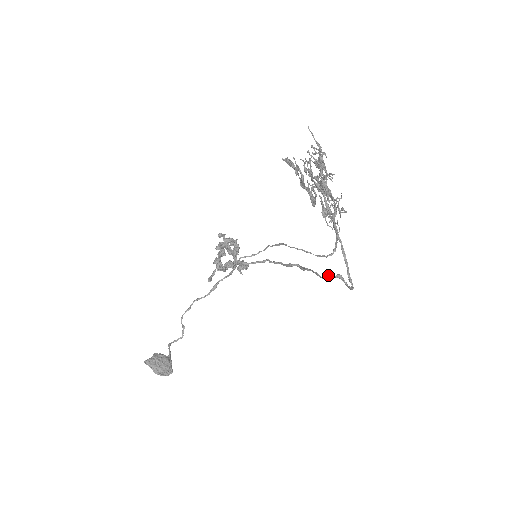
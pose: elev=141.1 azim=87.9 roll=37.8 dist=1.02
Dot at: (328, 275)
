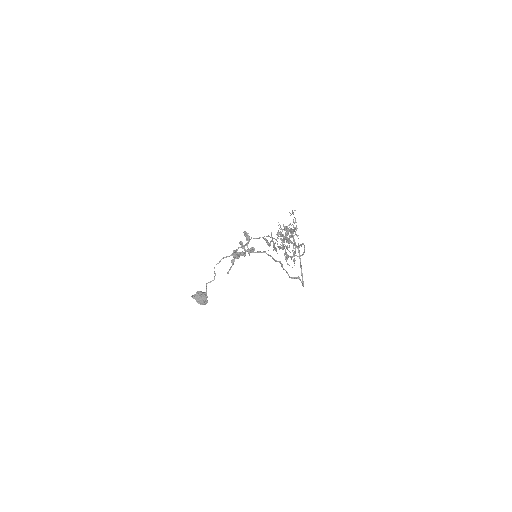
Dot at: (293, 277)
